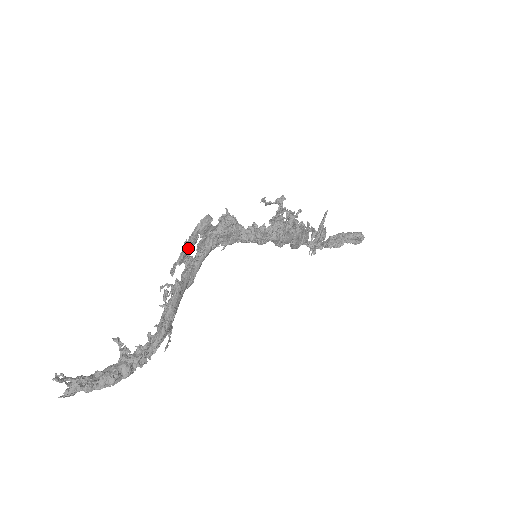
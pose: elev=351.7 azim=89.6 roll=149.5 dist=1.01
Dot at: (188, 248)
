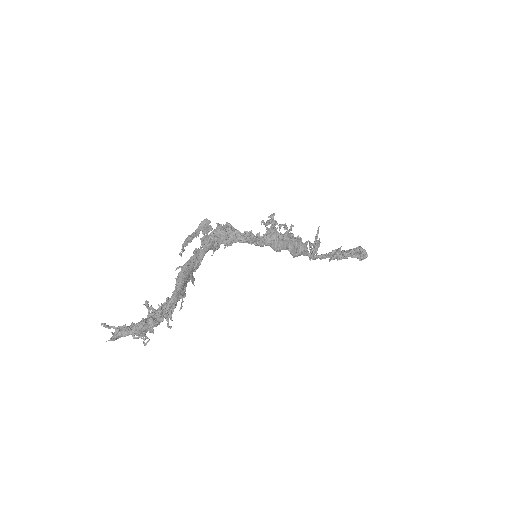
Dot at: (191, 238)
